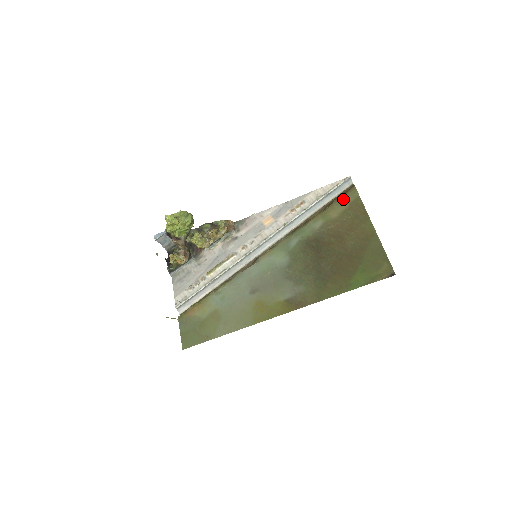
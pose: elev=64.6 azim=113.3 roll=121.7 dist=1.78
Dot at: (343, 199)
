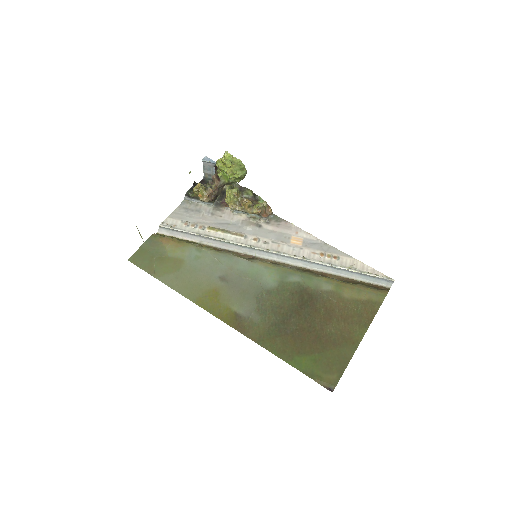
Dot at: (368, 290)
